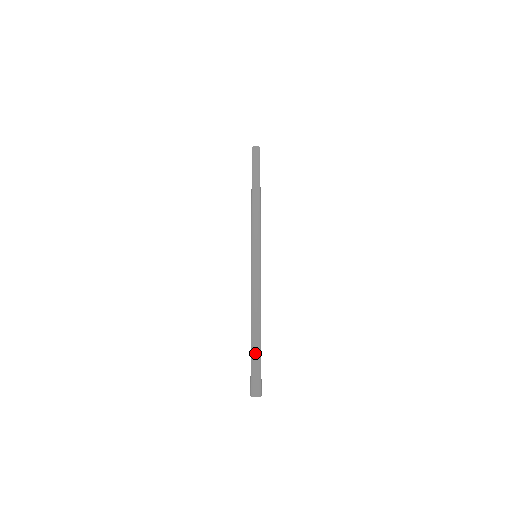
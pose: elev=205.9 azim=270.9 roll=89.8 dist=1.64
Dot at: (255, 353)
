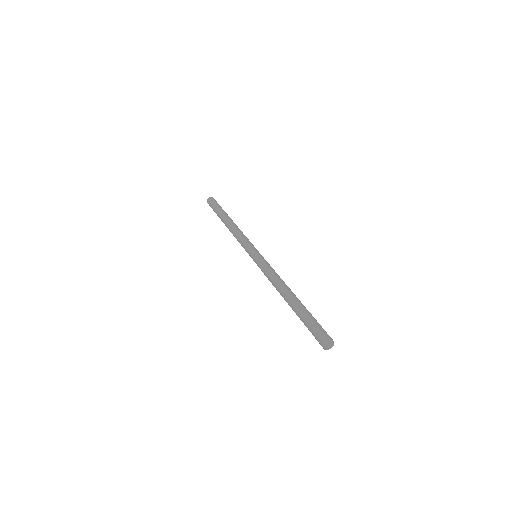
Dot at: (306, 311)
